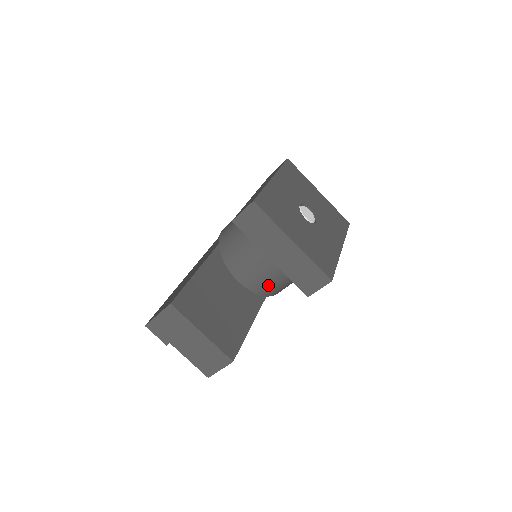
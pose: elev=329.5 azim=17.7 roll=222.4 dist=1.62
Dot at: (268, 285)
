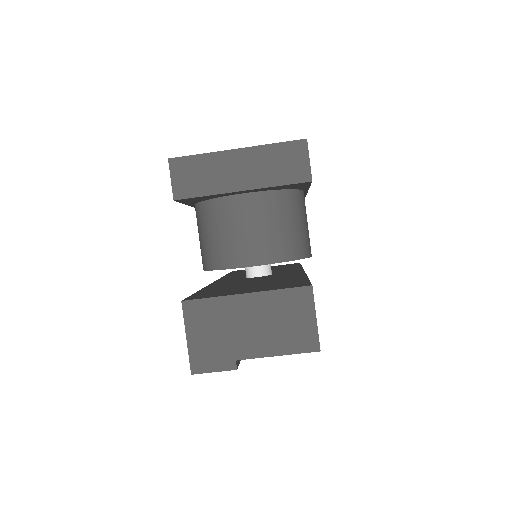
Dot at: (281, 239)
